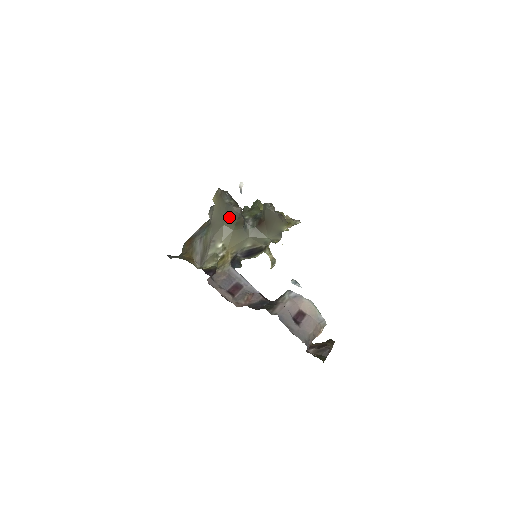
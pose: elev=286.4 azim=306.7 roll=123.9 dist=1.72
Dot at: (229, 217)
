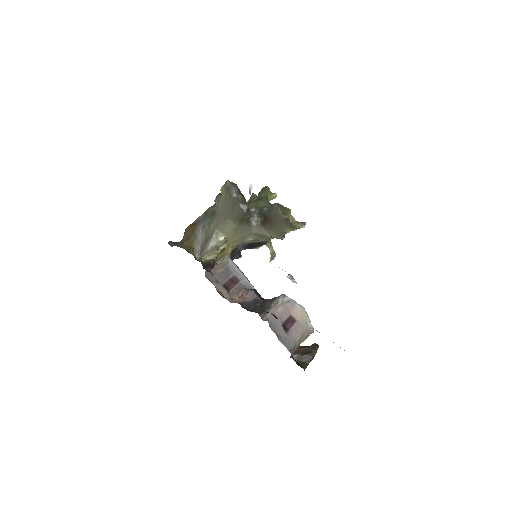
Dot at: (234, 213)
